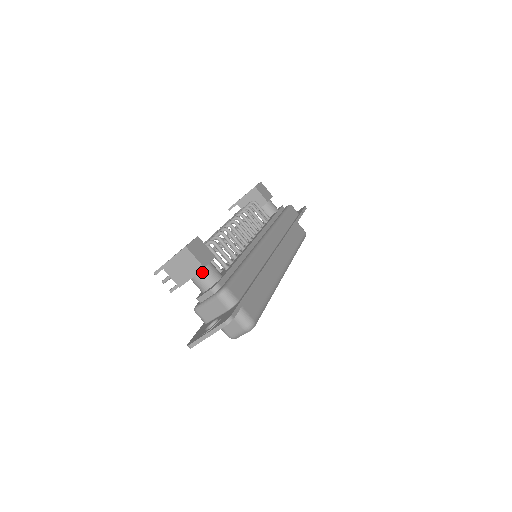
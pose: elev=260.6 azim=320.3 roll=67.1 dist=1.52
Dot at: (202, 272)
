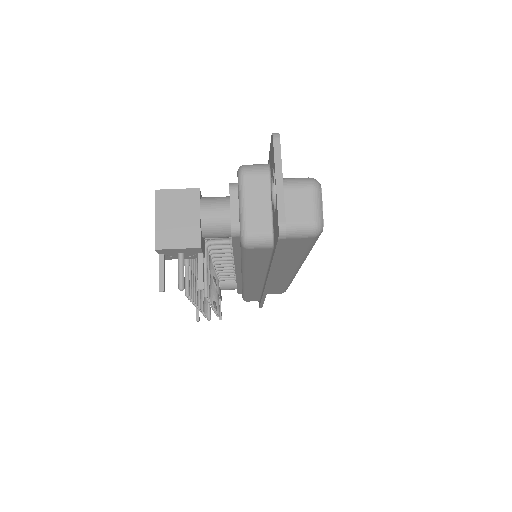
Dot at: (203, 201)
